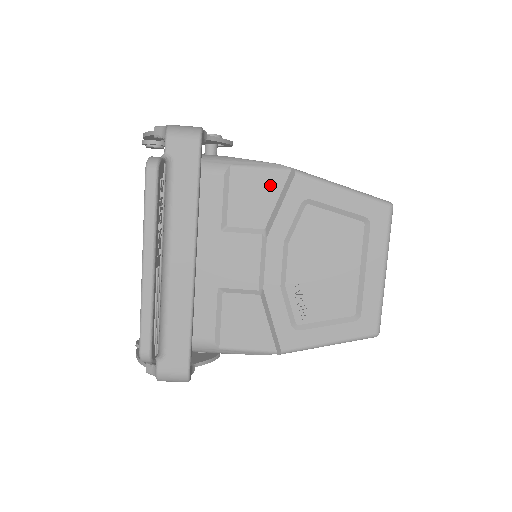
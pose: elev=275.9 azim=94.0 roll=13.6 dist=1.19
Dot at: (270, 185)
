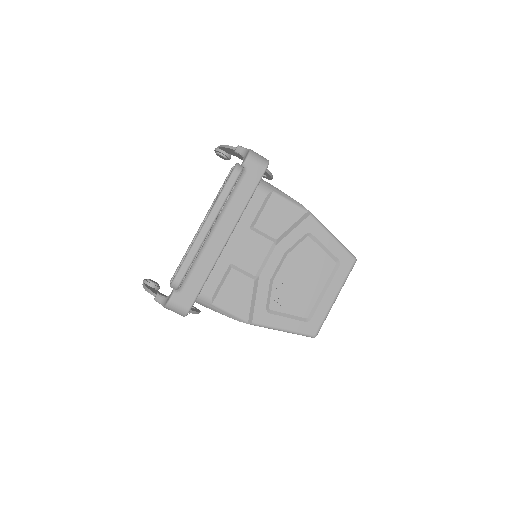
Dot at: (291, 214)
